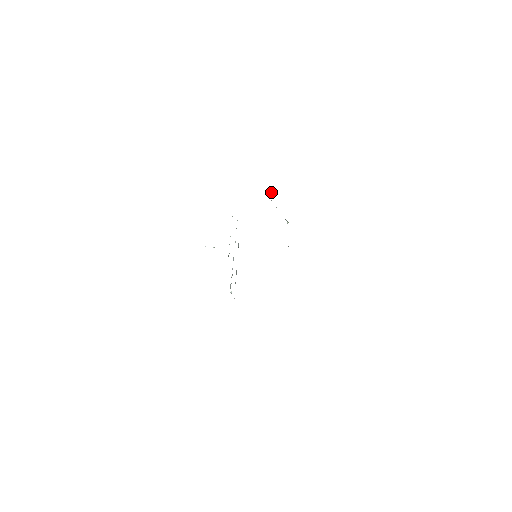
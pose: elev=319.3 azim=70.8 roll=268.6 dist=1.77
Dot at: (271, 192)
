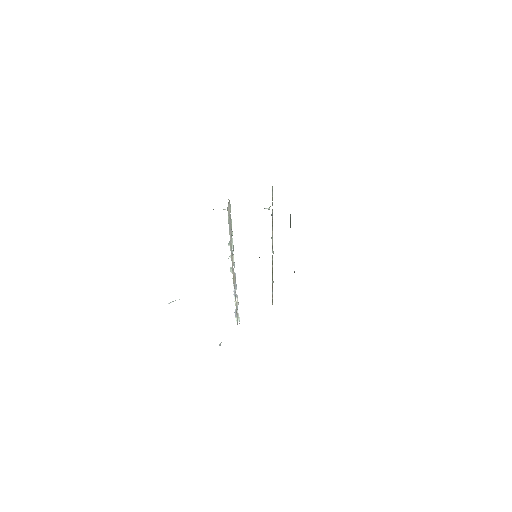
Dot at: (213, 209)
